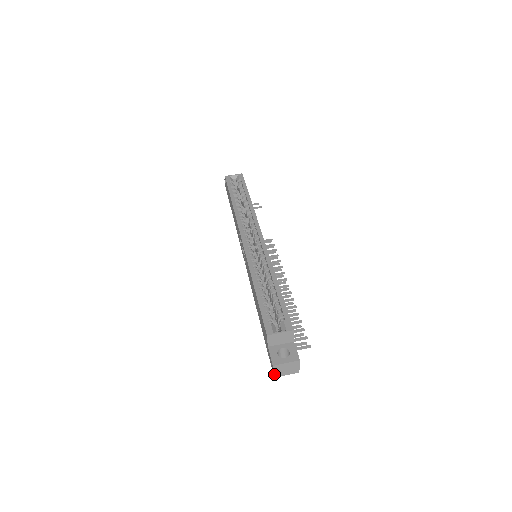
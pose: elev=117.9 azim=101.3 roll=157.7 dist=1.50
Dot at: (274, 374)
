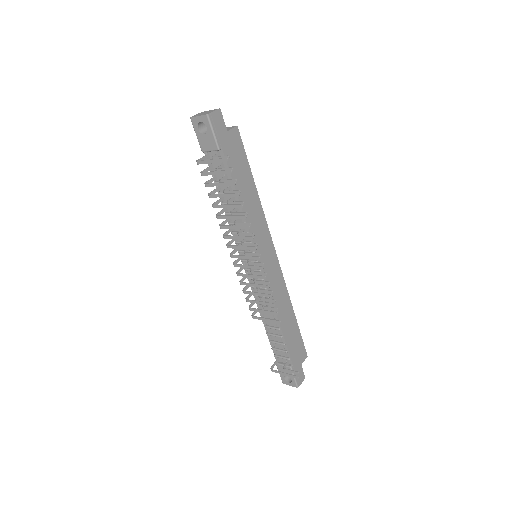
Dot at: (193, 117)
